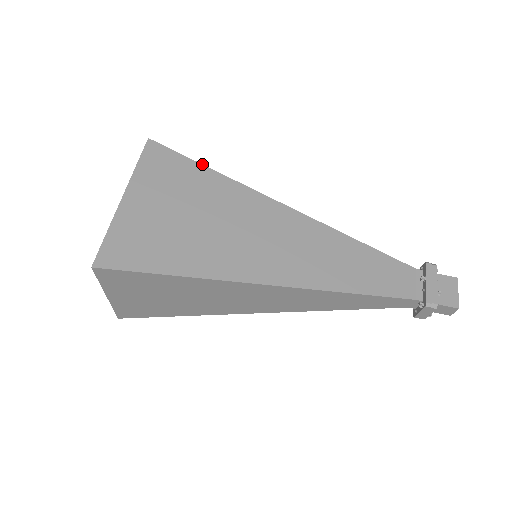
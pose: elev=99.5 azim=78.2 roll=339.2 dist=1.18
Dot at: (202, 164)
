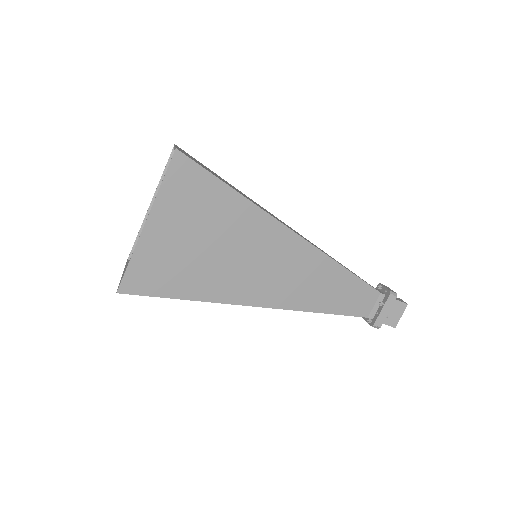
Dot at: (227, 184)
